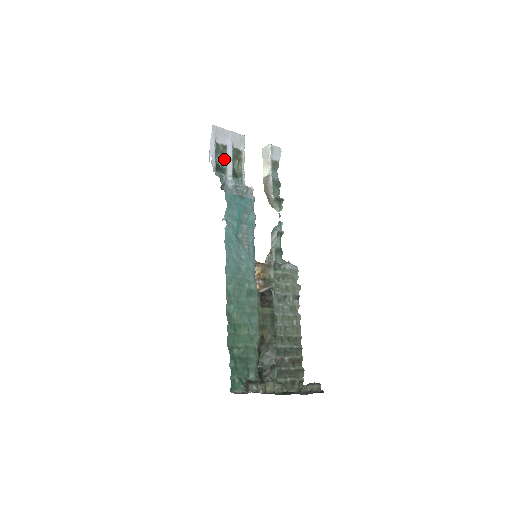
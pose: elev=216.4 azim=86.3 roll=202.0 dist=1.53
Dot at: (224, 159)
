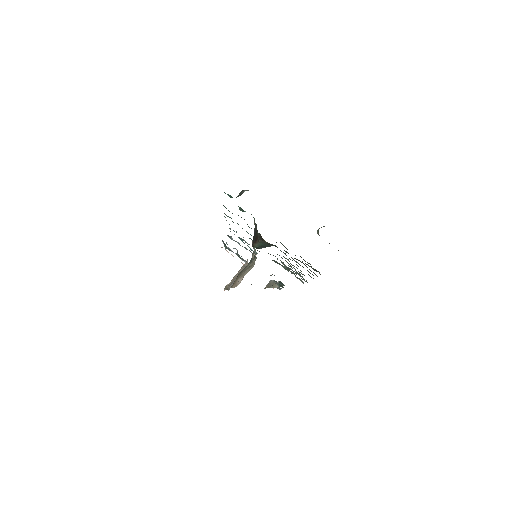
Dot at: occluded
